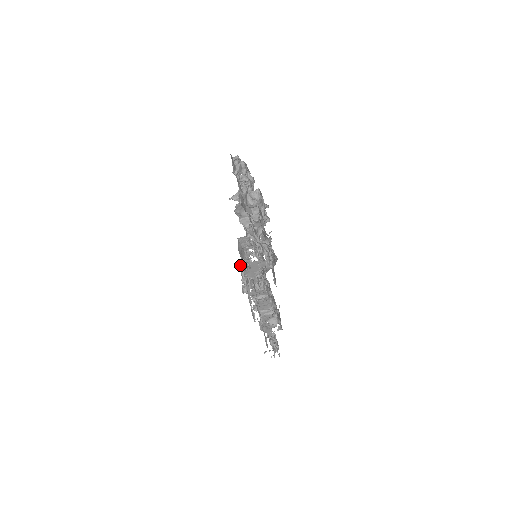
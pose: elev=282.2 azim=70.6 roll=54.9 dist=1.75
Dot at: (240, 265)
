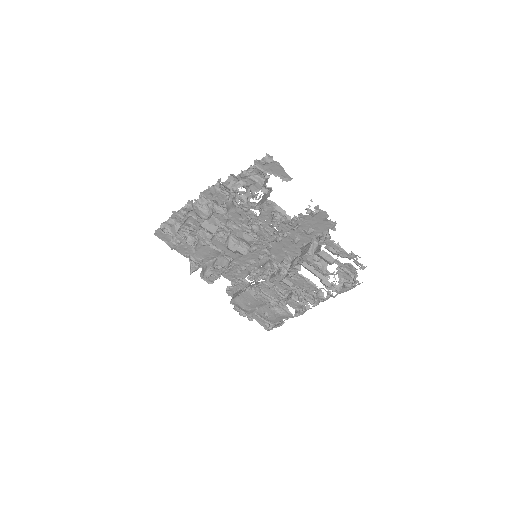
Dot at: (255, 295)
